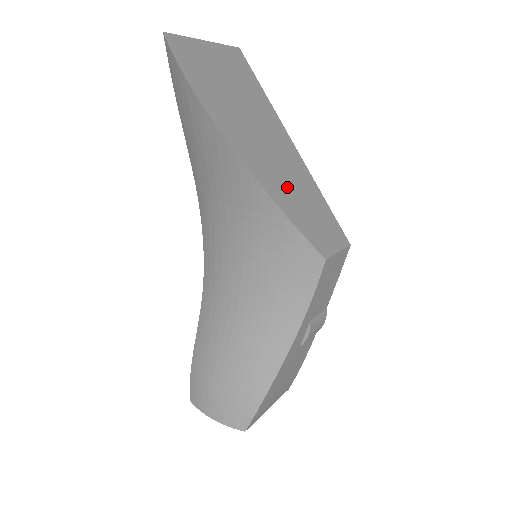
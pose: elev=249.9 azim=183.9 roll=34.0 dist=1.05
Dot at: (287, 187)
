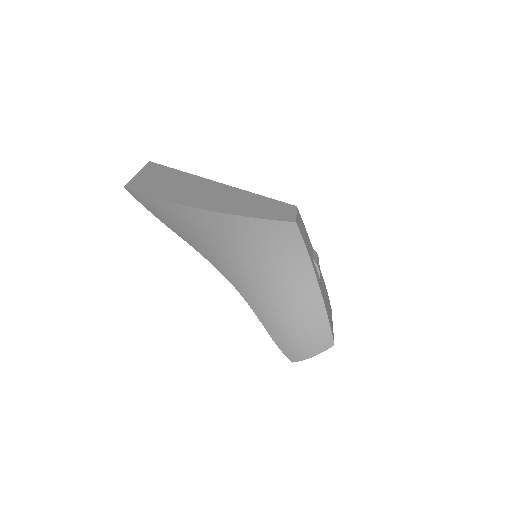
Dot at: (246, 206)
